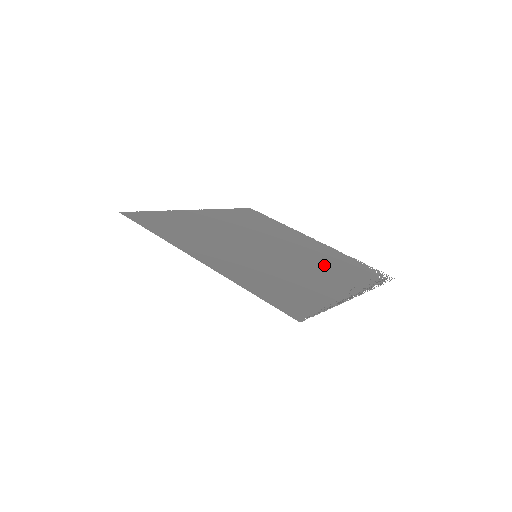
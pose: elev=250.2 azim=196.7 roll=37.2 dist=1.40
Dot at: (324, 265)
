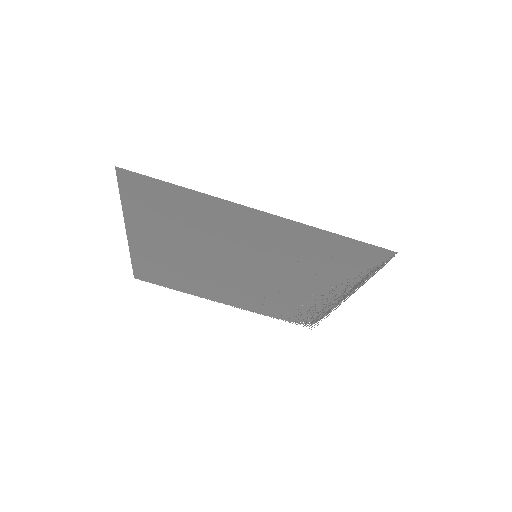
Dot at: (282, 295)
